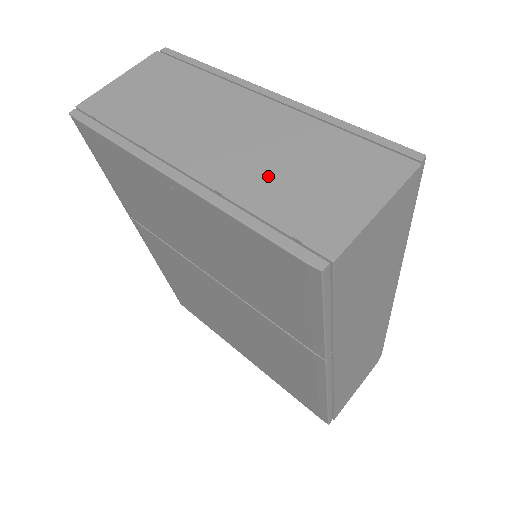
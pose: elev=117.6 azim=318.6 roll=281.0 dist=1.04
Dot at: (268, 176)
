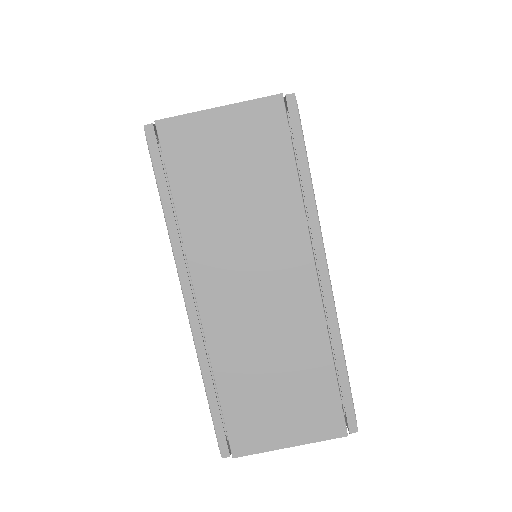
Dot at: (250, 363)
